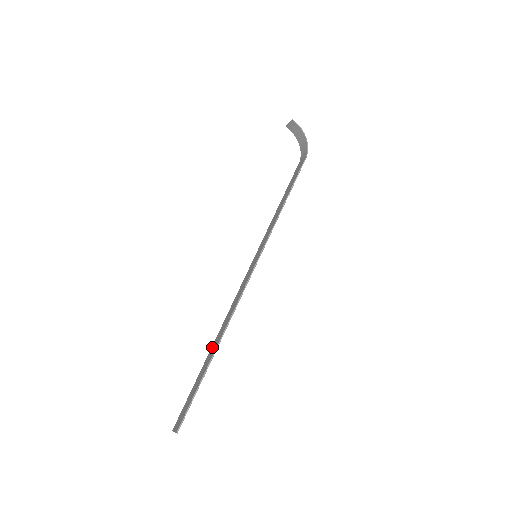
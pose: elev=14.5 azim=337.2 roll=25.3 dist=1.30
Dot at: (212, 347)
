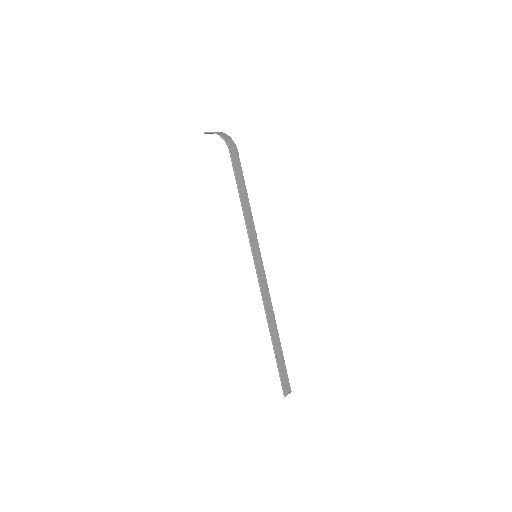
Dot at: (276, 333)
